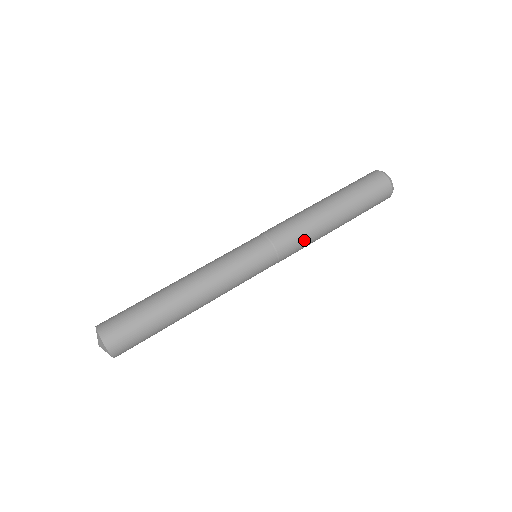
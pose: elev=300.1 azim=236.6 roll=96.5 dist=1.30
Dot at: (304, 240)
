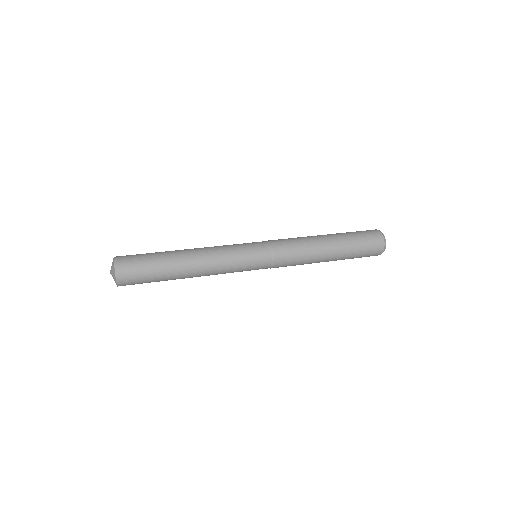
Dot at: (298, 252)
